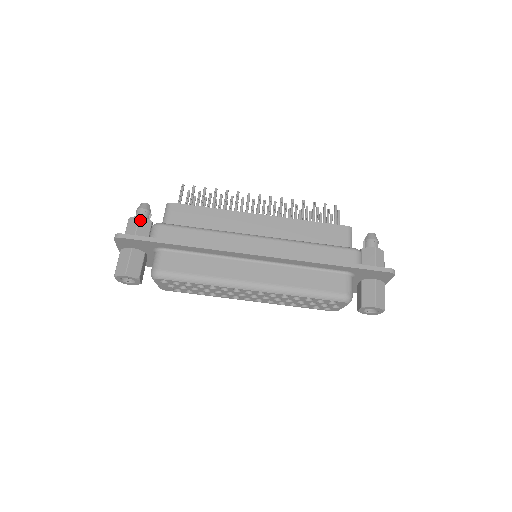
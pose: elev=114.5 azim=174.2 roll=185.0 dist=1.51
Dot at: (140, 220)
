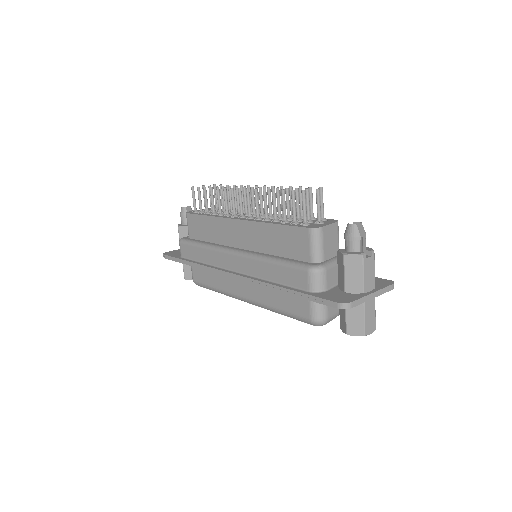
Dot at: (179, 230)
